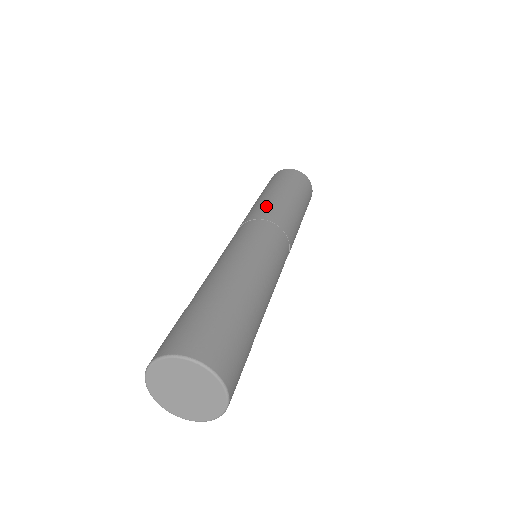
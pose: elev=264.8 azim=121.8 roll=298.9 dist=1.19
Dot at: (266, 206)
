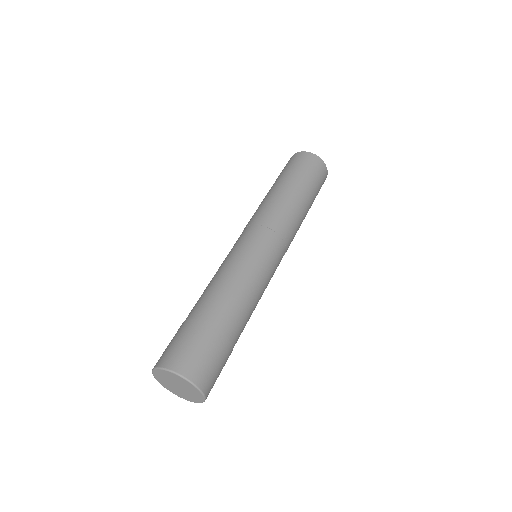
Dot at: (267, 207)
